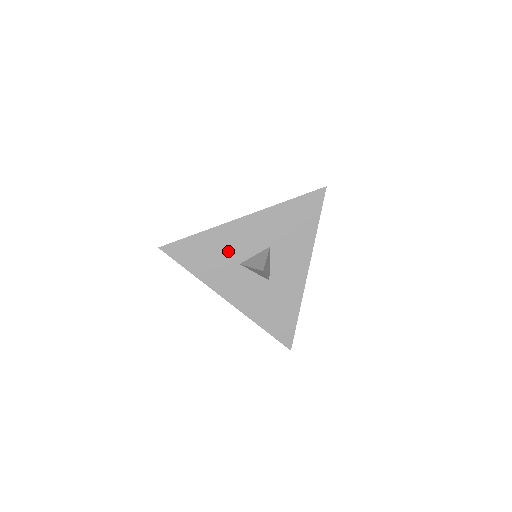
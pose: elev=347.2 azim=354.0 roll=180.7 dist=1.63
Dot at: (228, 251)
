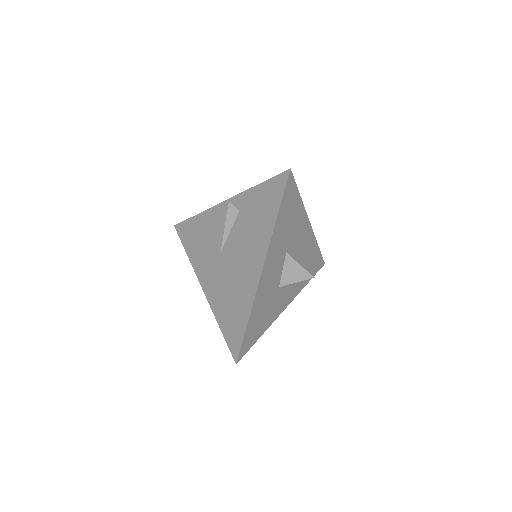
Dot at: (269, 295)
